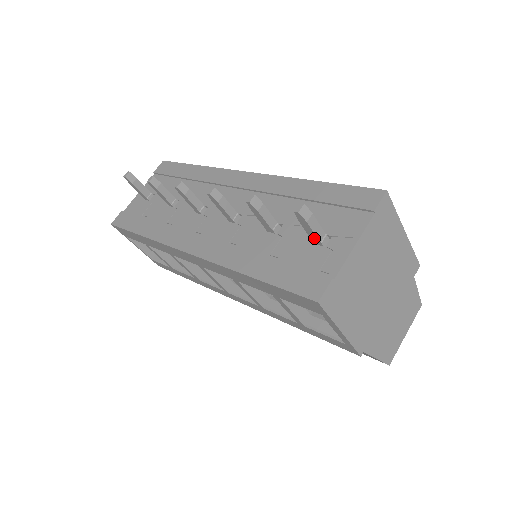
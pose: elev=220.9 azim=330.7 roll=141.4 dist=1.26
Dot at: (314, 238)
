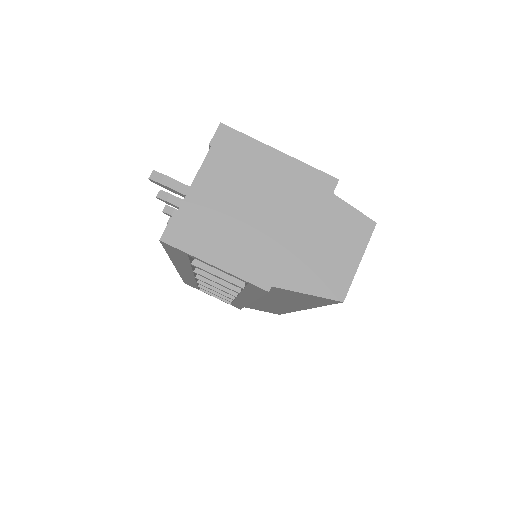
Dot at: (183, 196)
